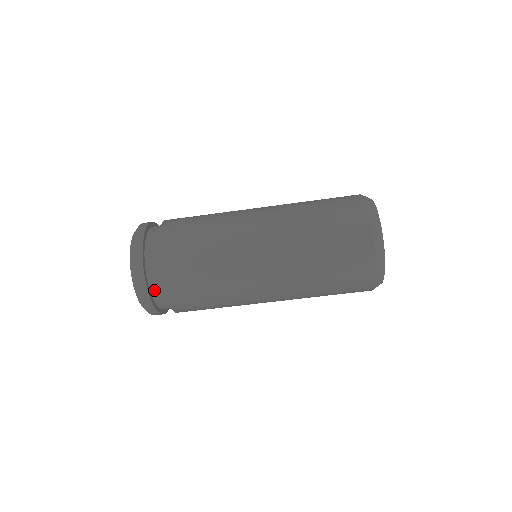
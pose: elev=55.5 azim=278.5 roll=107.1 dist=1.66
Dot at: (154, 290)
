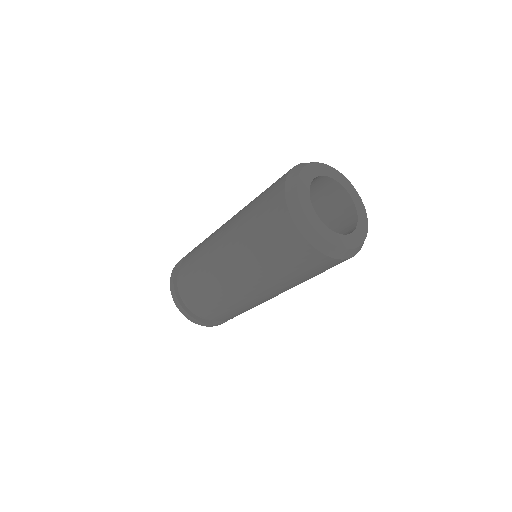
Dot at: occluded
